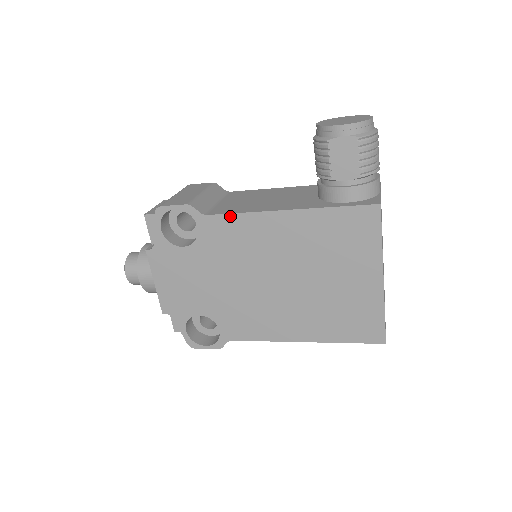
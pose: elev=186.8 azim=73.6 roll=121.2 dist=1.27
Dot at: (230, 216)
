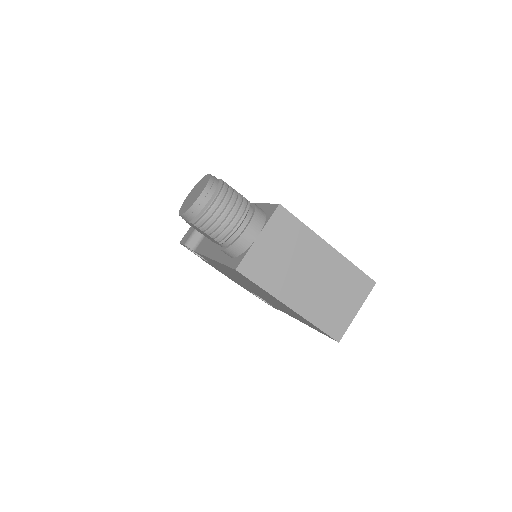
Dot at: occluded
